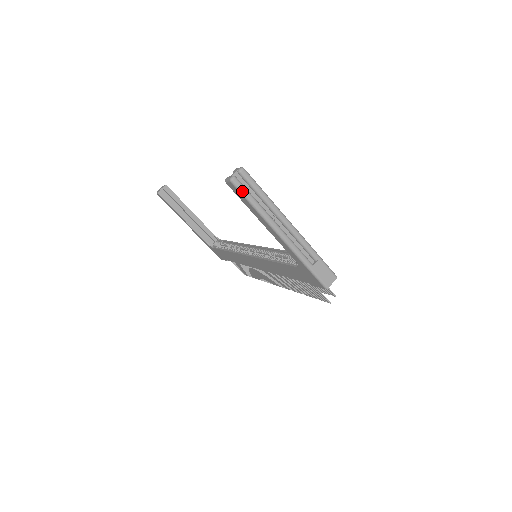
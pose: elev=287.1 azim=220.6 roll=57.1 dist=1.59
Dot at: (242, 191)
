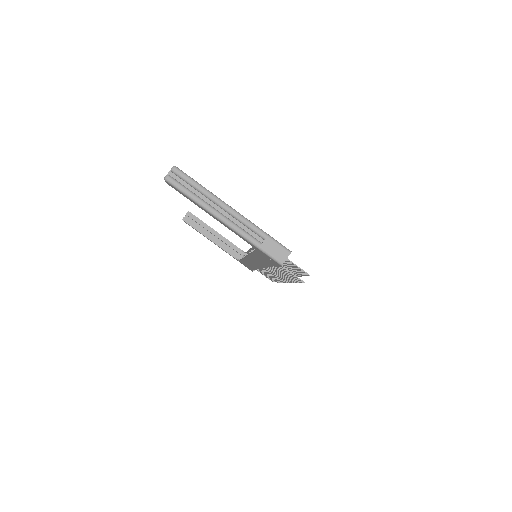
Dot at: (176, 186)
